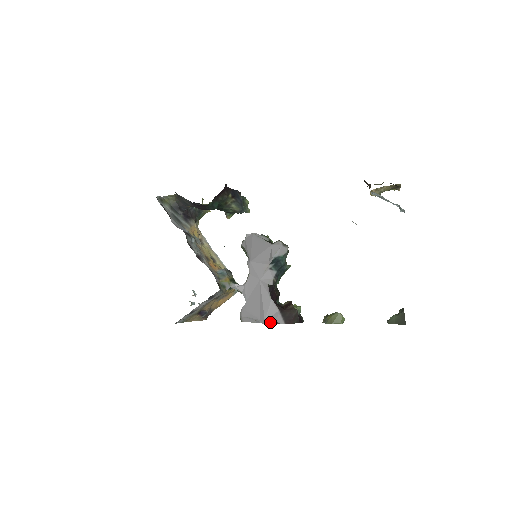
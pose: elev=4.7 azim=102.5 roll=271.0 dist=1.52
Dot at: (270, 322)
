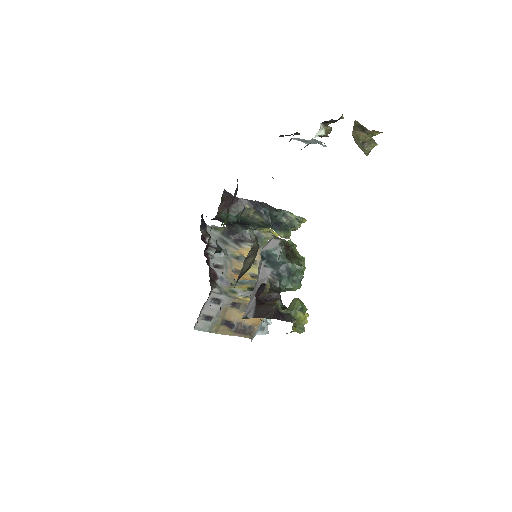
Dot at: (242, 318)
